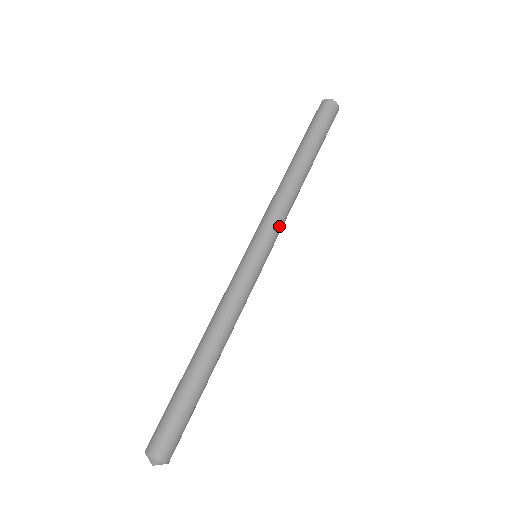
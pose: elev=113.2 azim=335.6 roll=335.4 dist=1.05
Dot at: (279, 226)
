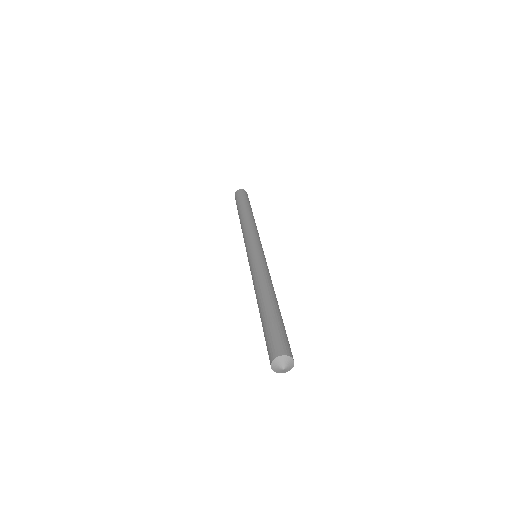
Dot at: (255, 236)
